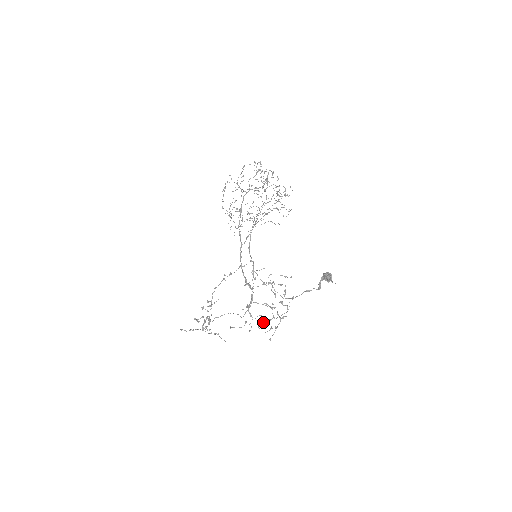
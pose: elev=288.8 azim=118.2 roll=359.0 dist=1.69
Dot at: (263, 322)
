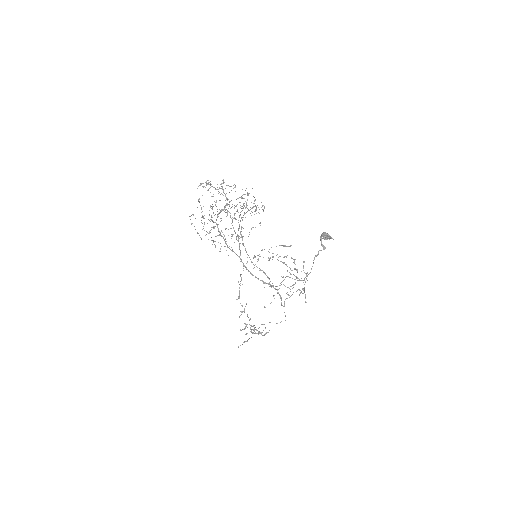
Dot at: occluded
